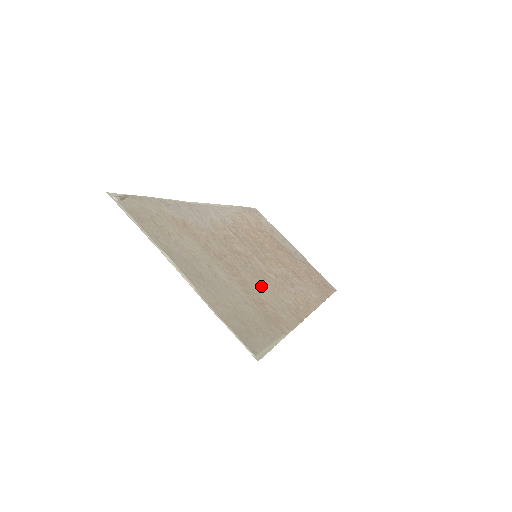
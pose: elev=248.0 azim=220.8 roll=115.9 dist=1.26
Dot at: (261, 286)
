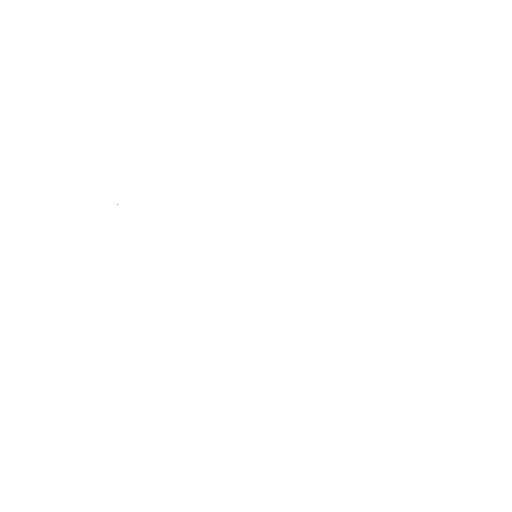
Dot at: occluded
